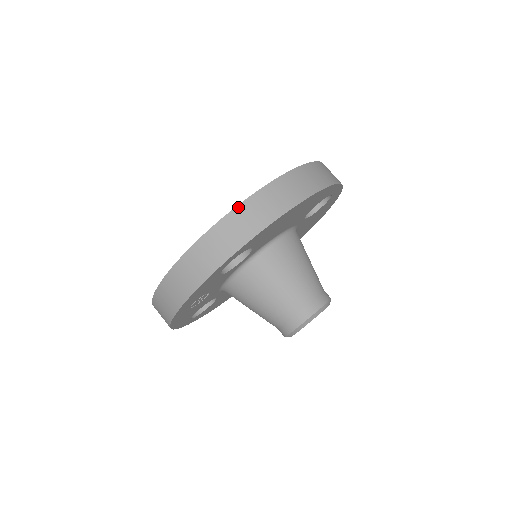
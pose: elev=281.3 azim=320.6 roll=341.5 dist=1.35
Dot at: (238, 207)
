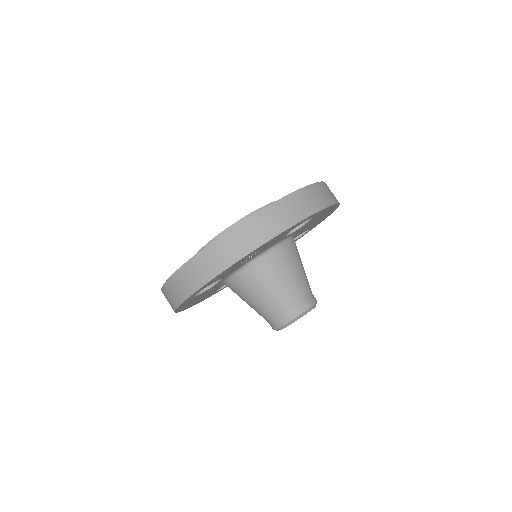
Dot at: (319, 183)
